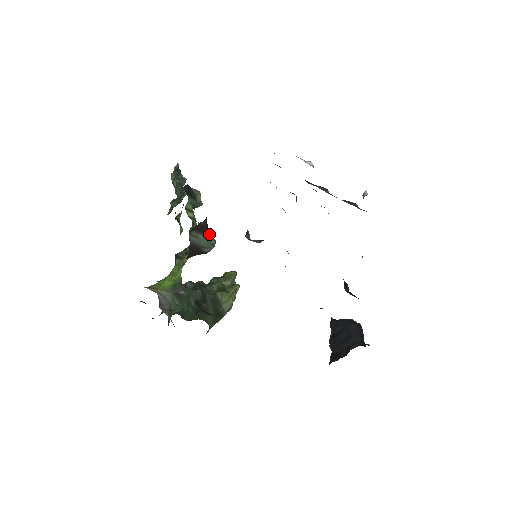
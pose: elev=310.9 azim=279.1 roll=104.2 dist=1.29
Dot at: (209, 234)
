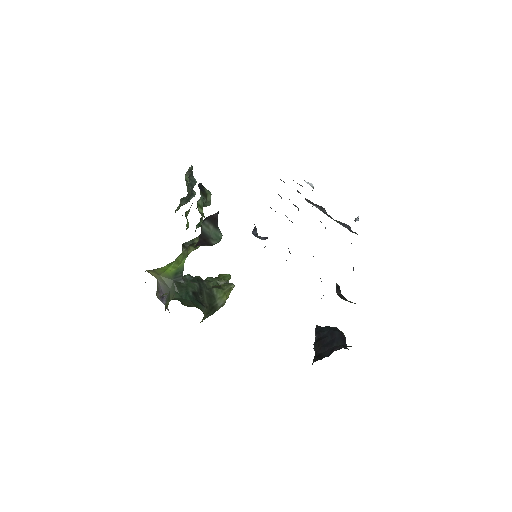
Dot at: (218, 227)
